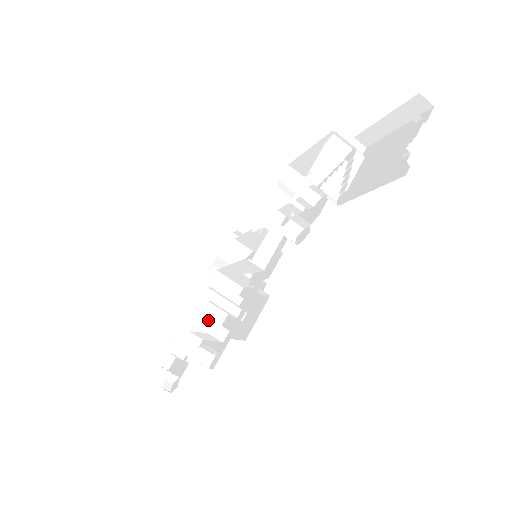
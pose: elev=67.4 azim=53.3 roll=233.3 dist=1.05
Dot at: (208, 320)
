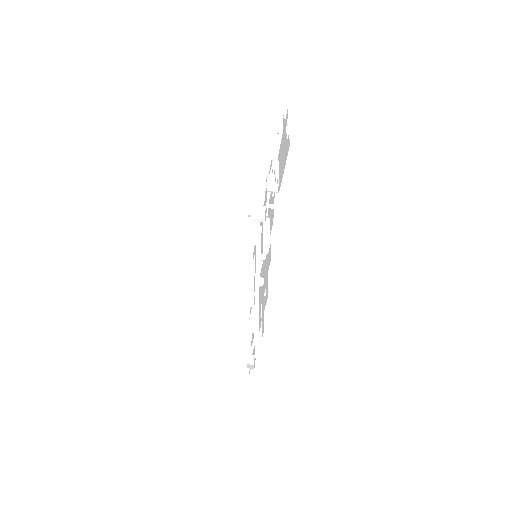
Dot at: occluded
